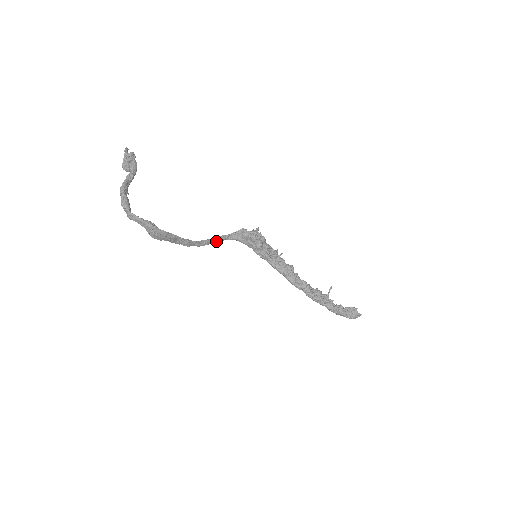
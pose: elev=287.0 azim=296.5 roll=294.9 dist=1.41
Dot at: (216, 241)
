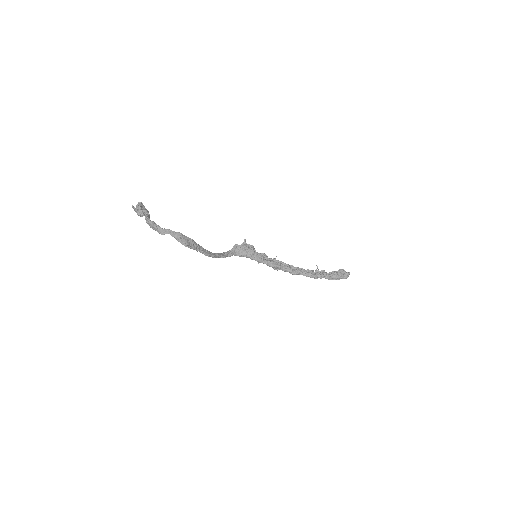
Dot at: (223, 256)
